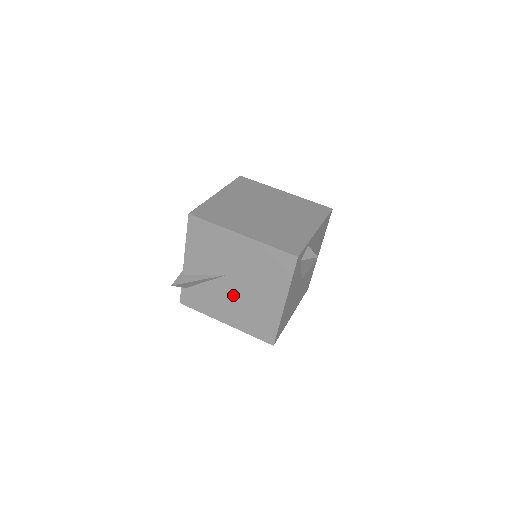
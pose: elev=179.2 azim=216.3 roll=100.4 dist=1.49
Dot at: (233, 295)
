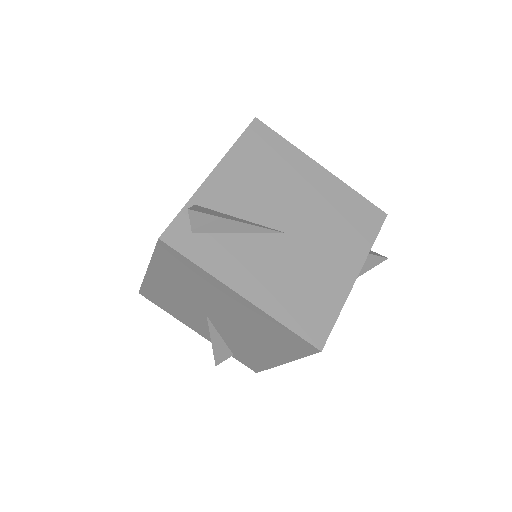
Dot at: (236, 330)
